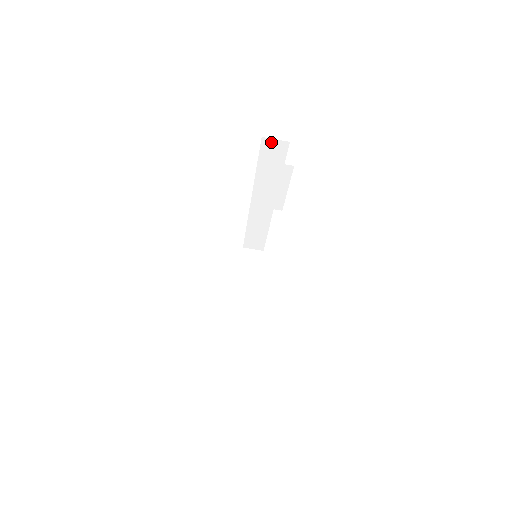
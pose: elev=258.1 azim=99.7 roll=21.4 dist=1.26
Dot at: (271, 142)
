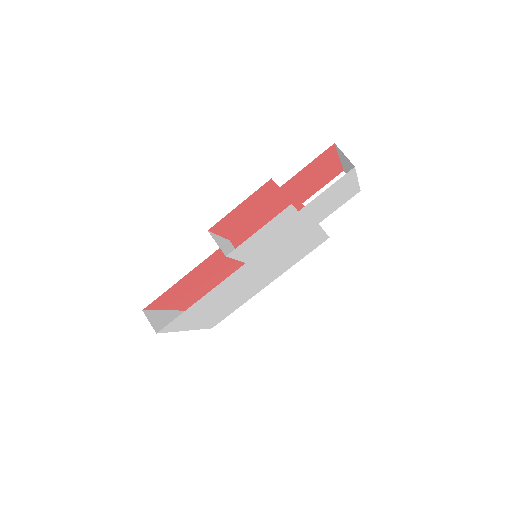
Dot at: occluded
